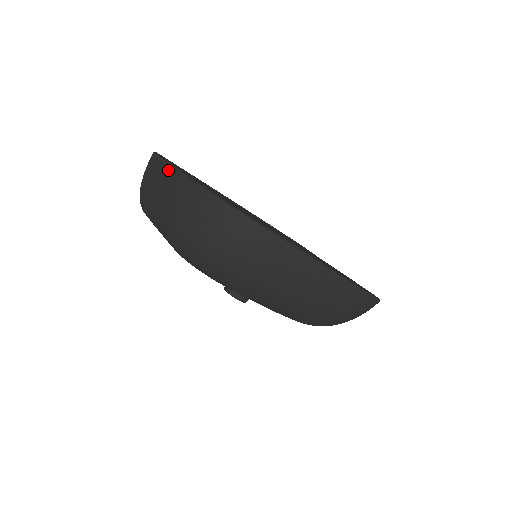
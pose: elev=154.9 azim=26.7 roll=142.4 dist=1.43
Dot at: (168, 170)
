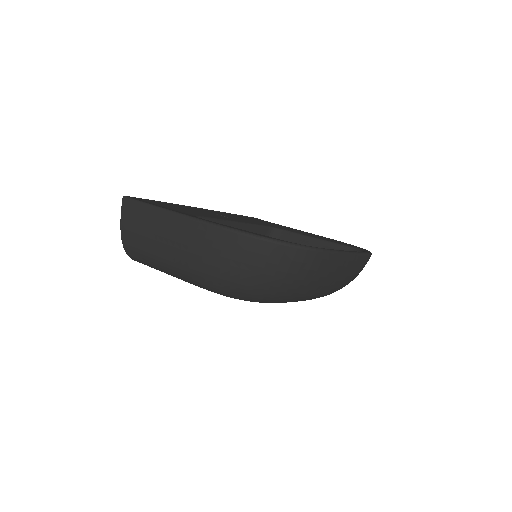
Dot at: (172, 218)
